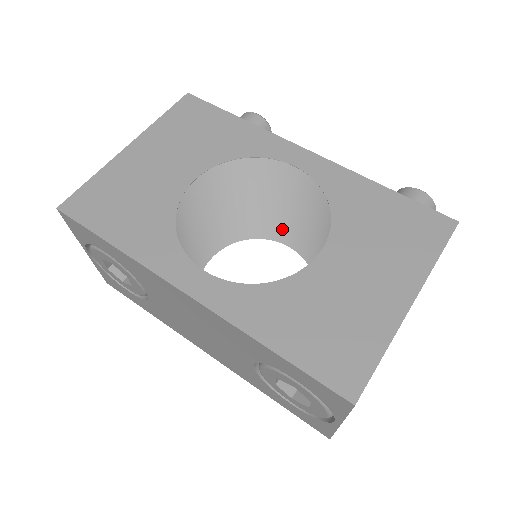
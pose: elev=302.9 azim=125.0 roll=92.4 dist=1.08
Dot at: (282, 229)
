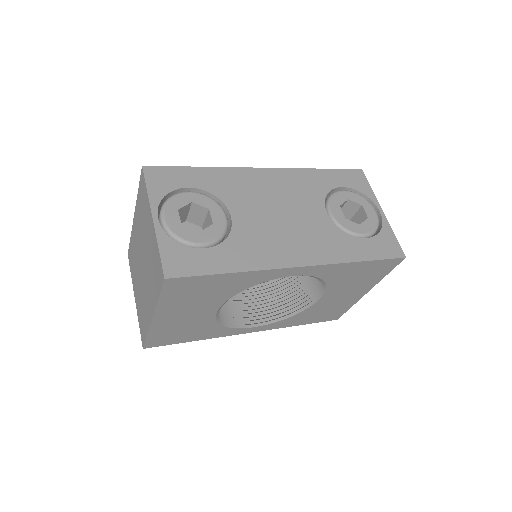
Dot at: (242, 307)
